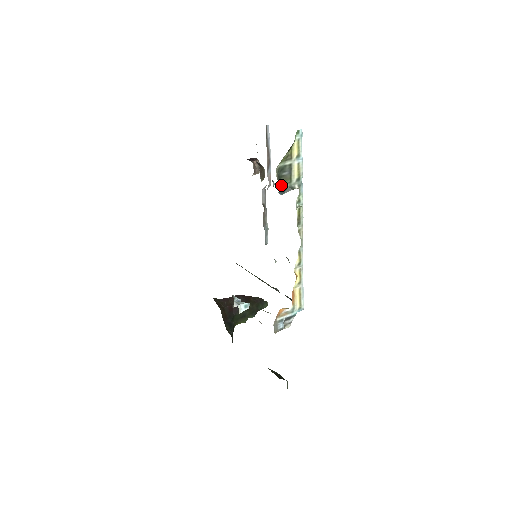
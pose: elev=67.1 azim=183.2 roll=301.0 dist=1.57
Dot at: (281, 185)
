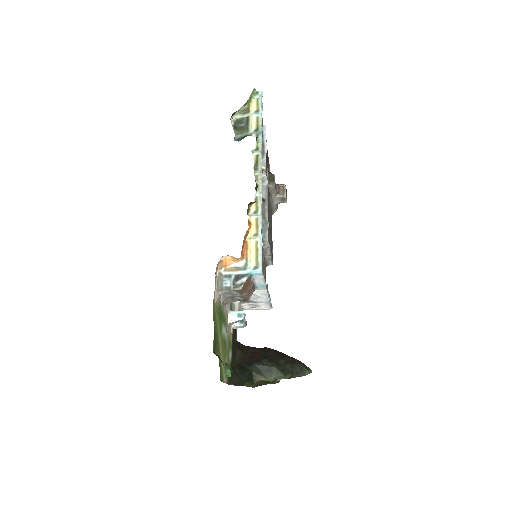
Dot at: (237, 134)
